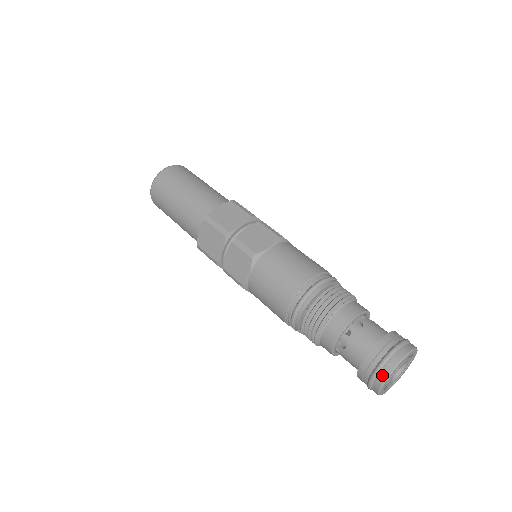
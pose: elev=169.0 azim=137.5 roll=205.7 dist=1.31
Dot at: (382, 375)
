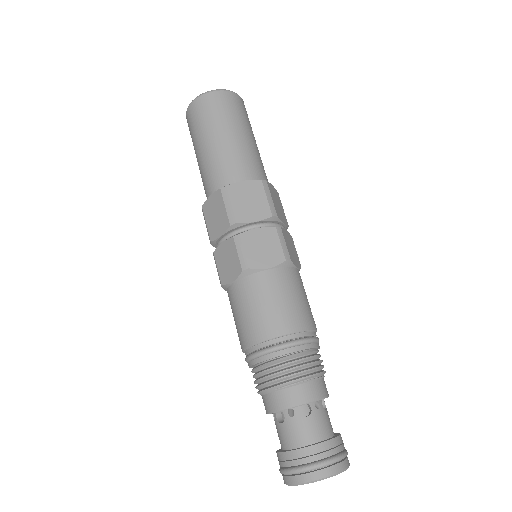
Dot at: (330, 469)
